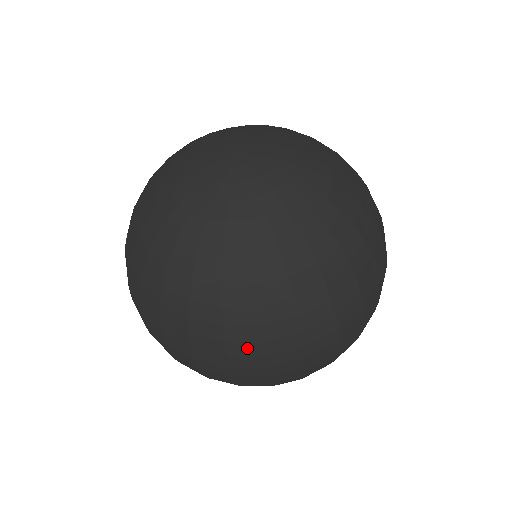
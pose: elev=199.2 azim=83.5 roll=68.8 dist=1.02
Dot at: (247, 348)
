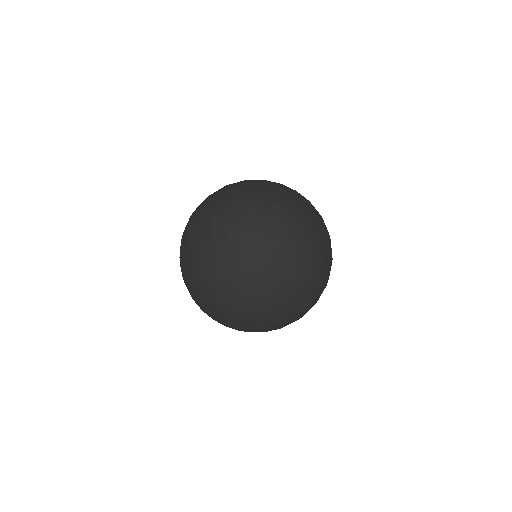
Dot at: (305, 200)
